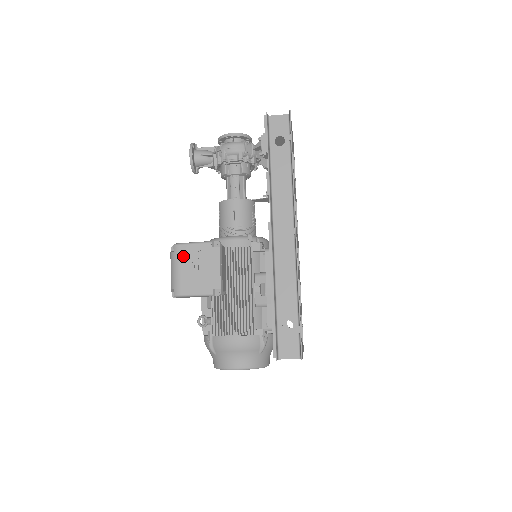
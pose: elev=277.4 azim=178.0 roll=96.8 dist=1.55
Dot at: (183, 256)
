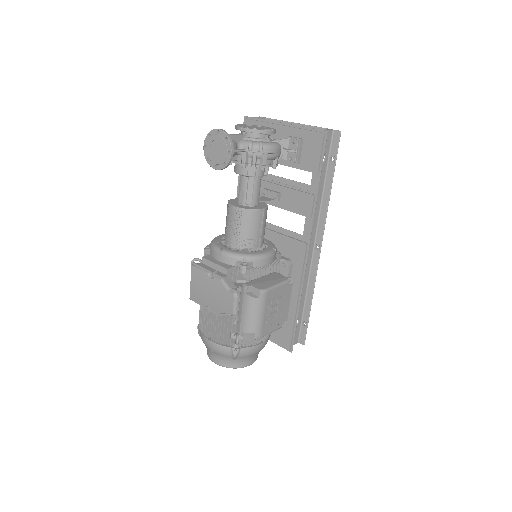
Dot at: (268, 301)
